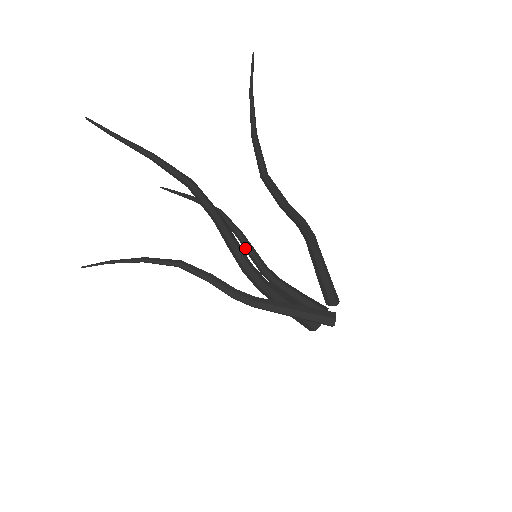
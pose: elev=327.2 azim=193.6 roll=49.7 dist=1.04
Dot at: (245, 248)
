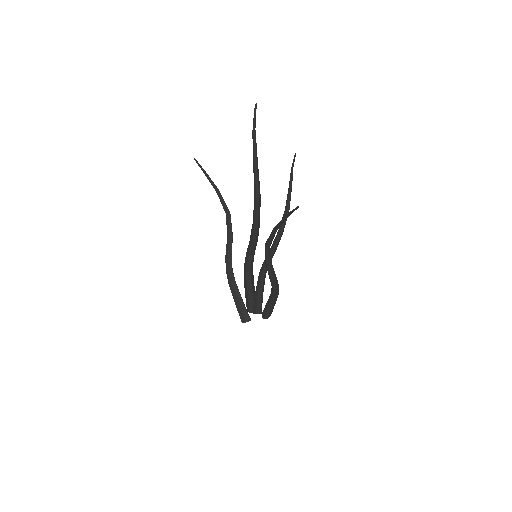
Dot at: (274, 241)
